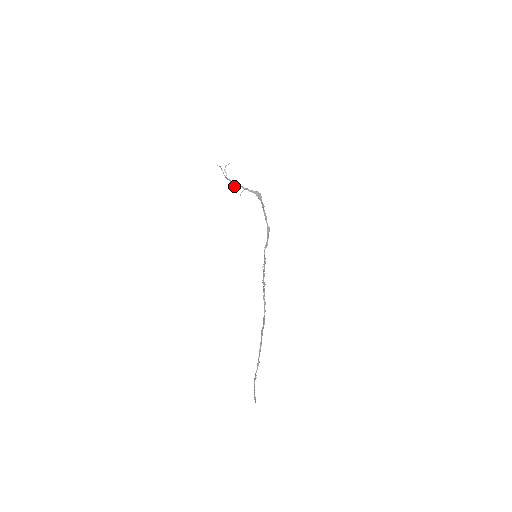
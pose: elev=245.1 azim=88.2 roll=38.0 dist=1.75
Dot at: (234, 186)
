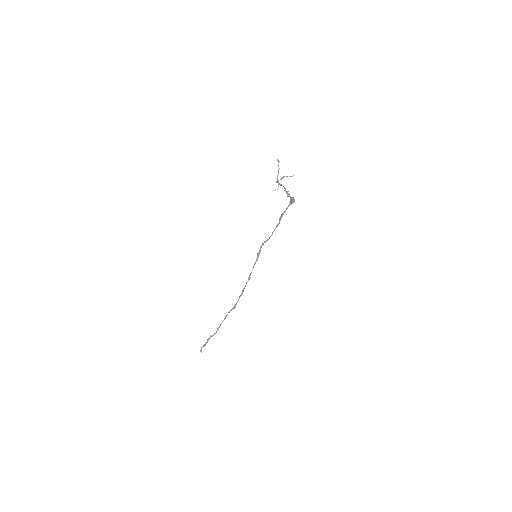
Dot at: occluded
